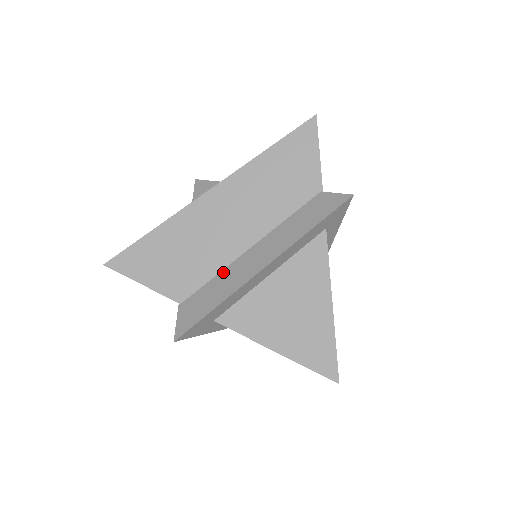
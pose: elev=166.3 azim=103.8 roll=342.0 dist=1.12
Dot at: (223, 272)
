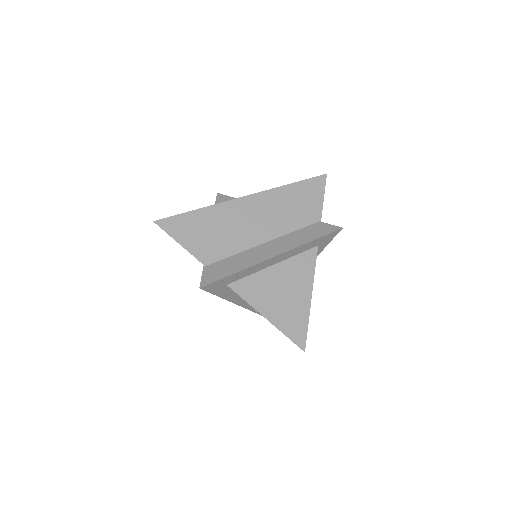
Dot at: (243, 253)
